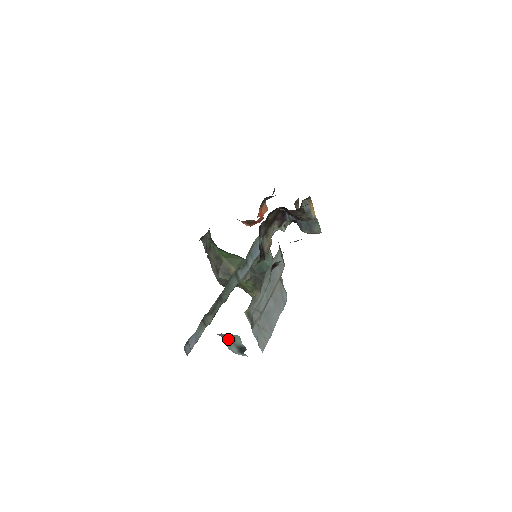
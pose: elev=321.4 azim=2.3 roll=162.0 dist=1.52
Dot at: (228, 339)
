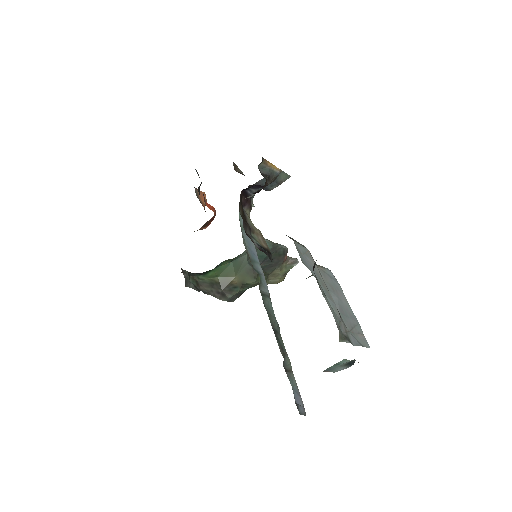
Dot at: (331, 368)
